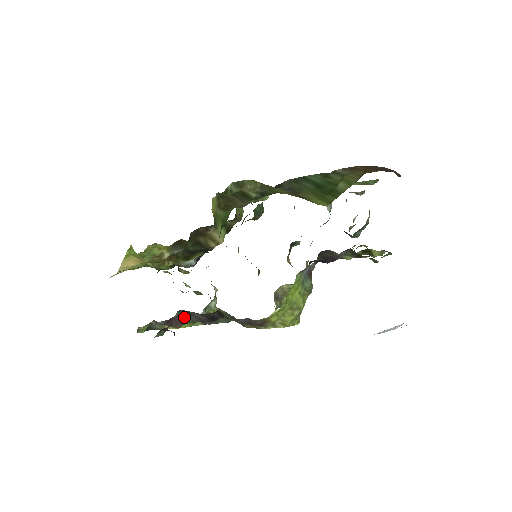
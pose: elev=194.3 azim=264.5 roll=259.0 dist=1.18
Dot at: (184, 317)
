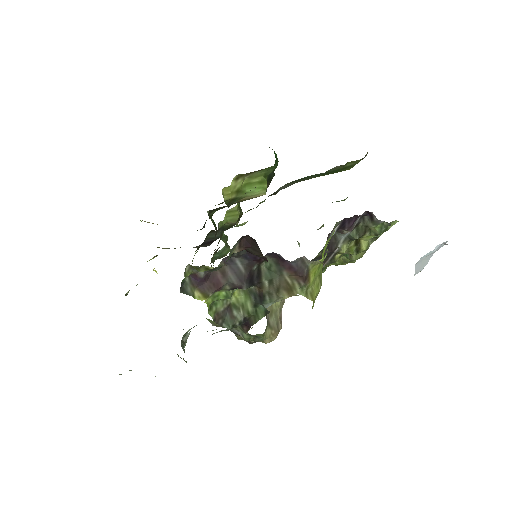
Dot at: (222, 275)
